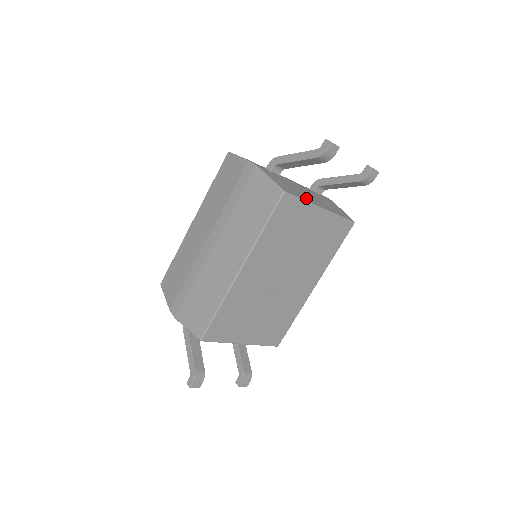
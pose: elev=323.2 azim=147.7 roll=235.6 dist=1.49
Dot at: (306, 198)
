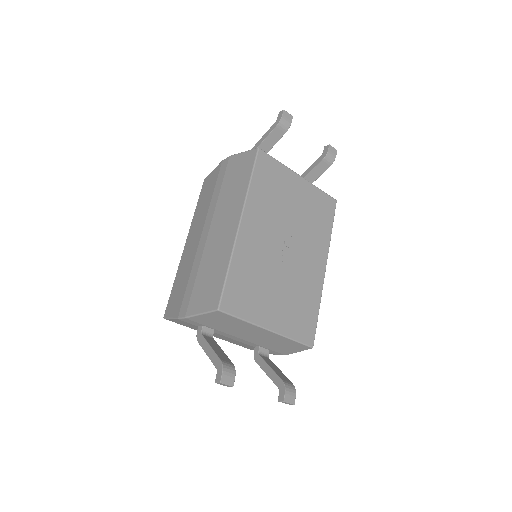
Dot at: occluded
